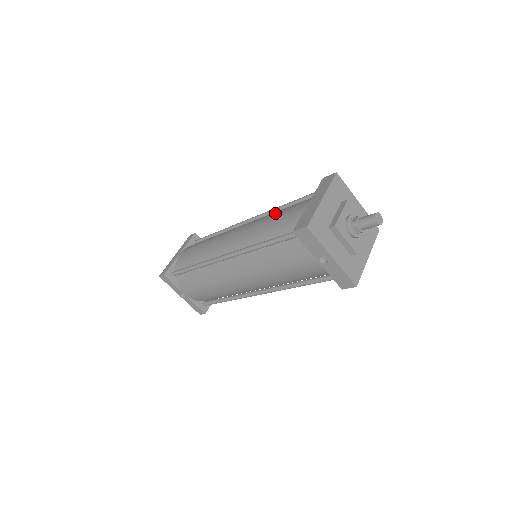
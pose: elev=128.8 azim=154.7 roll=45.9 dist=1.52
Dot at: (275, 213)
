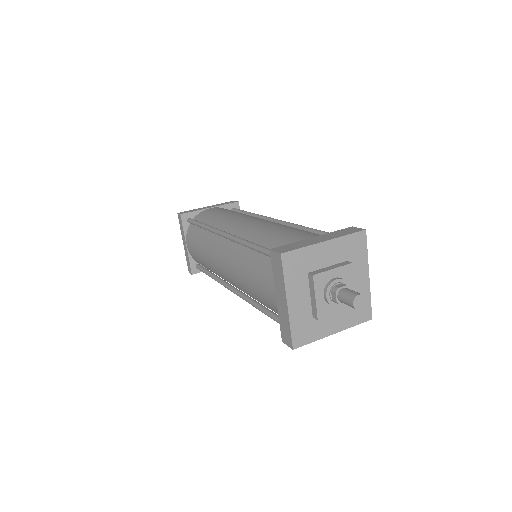
Dot at: (247, 271)
